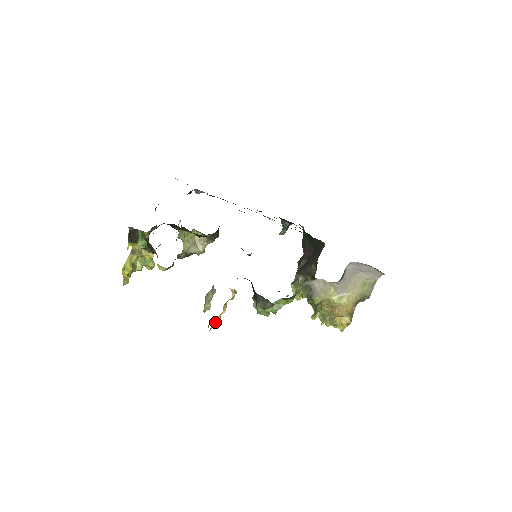
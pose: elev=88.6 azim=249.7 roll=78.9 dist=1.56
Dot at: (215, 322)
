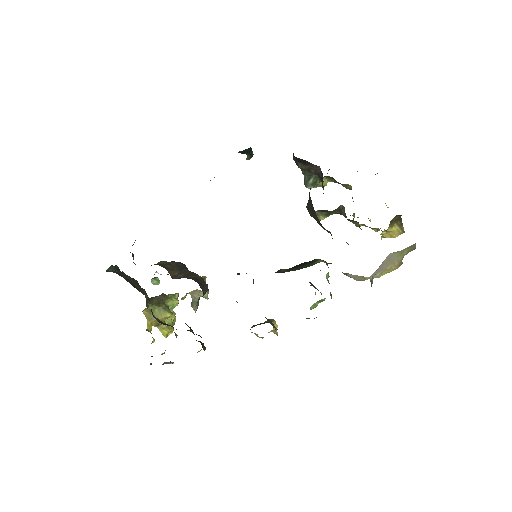
Dot at: occluded
